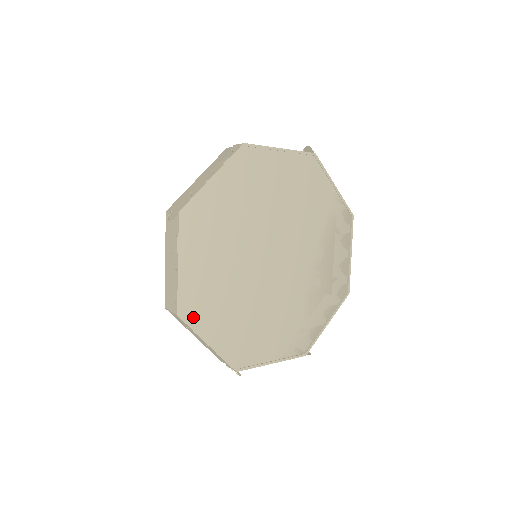
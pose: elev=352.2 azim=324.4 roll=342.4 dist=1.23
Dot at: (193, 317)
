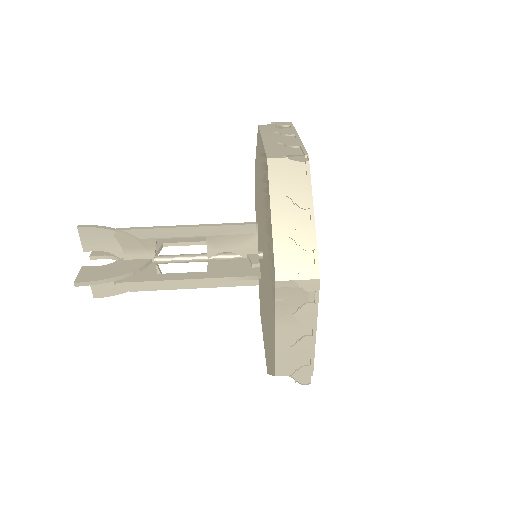
Dot at: occluded
